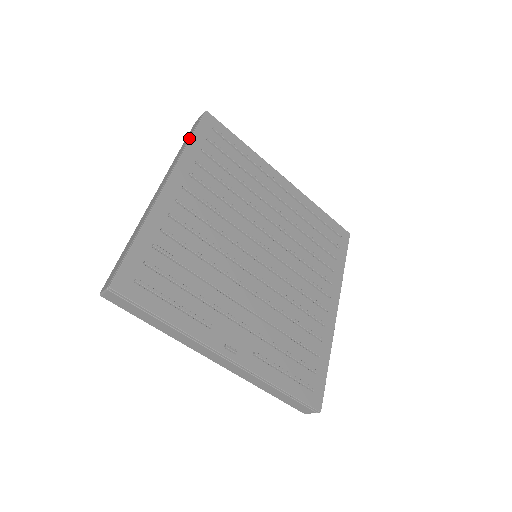
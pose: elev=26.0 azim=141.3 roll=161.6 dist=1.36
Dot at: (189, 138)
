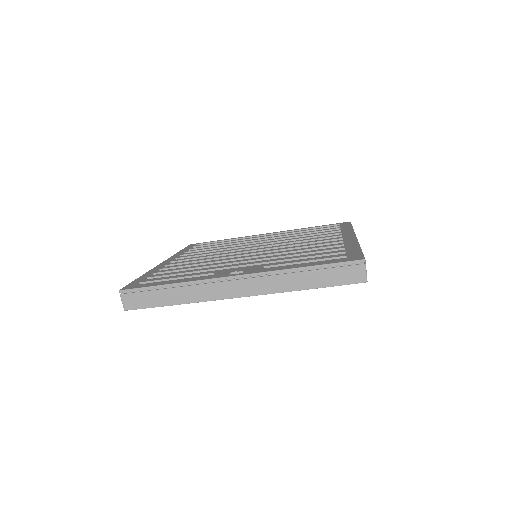
Dot at: occluded
